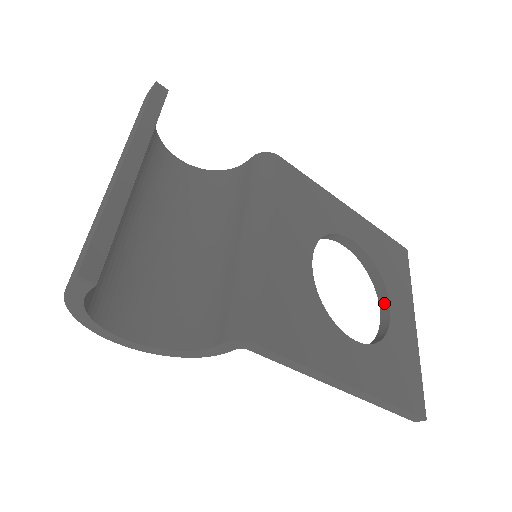
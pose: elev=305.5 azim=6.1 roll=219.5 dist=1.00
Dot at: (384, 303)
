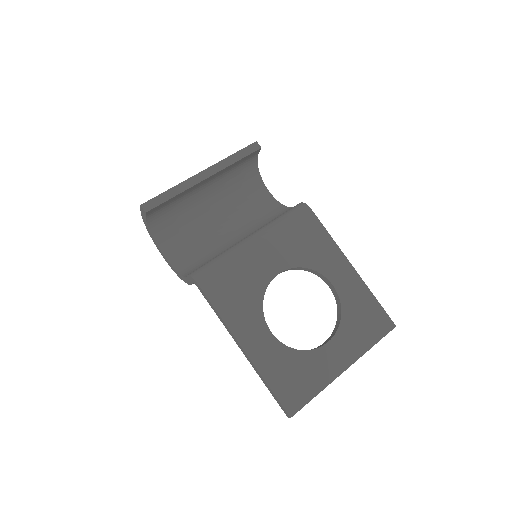
Dot at: (330, 338)
